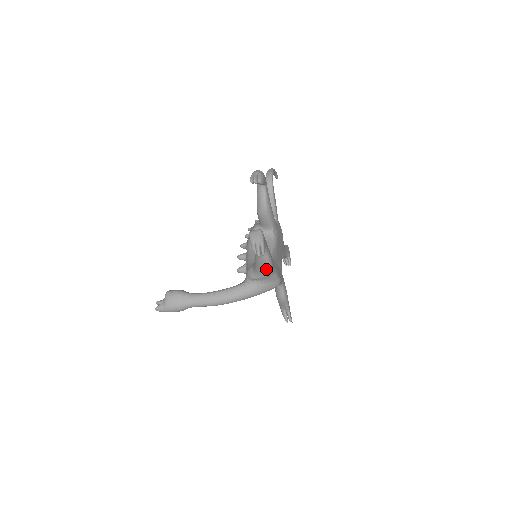
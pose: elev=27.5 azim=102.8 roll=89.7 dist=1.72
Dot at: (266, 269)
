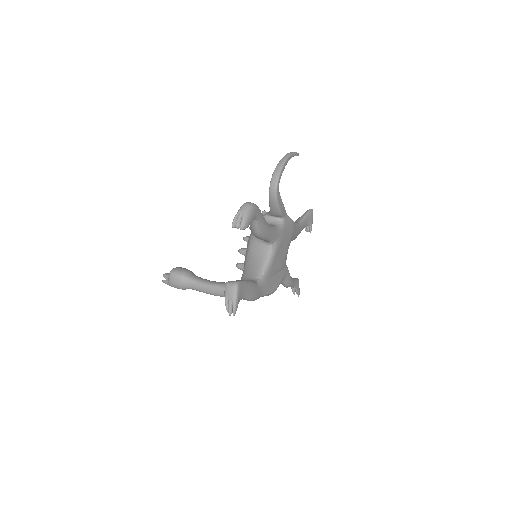
Dot at: occluded
